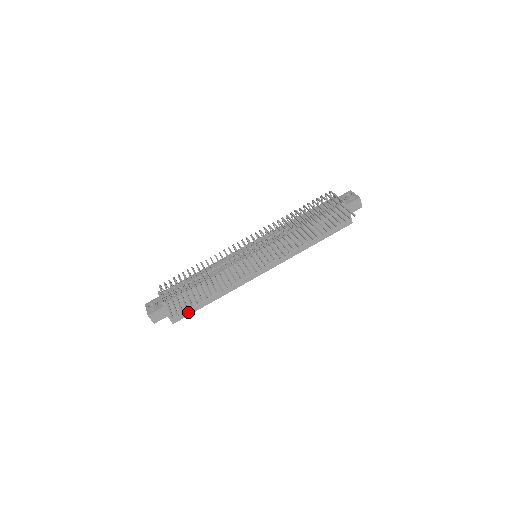
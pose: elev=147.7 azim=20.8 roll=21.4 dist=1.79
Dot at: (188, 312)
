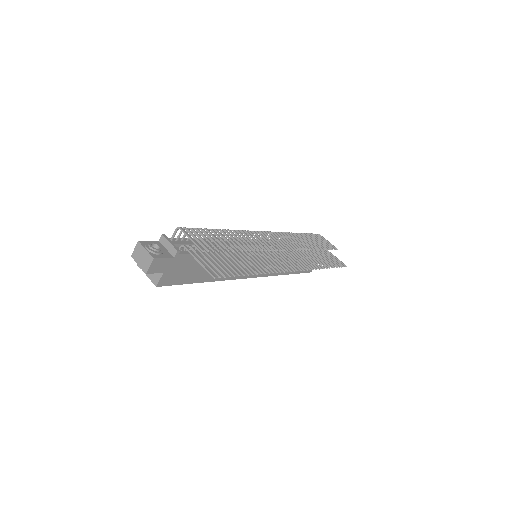
Dot at: (179, 280)
